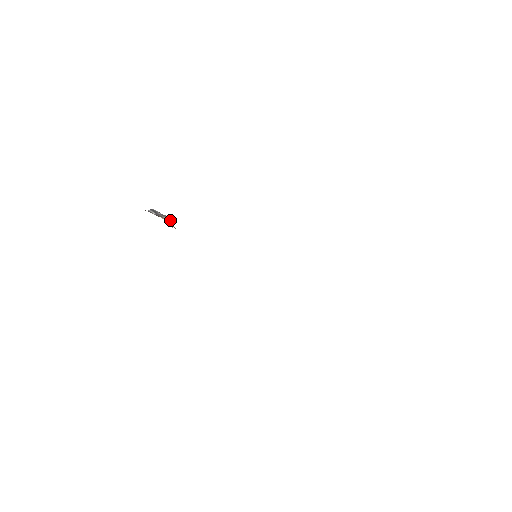
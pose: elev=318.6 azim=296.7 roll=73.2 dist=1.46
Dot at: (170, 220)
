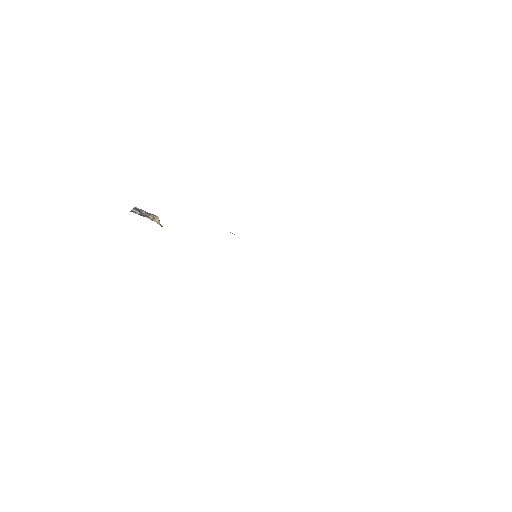
Dot at: (156, 219)
